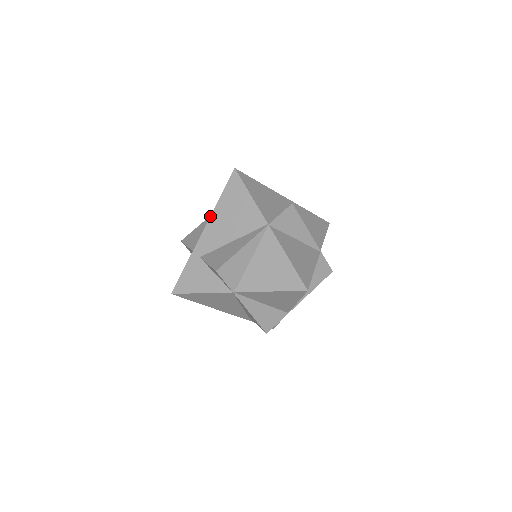
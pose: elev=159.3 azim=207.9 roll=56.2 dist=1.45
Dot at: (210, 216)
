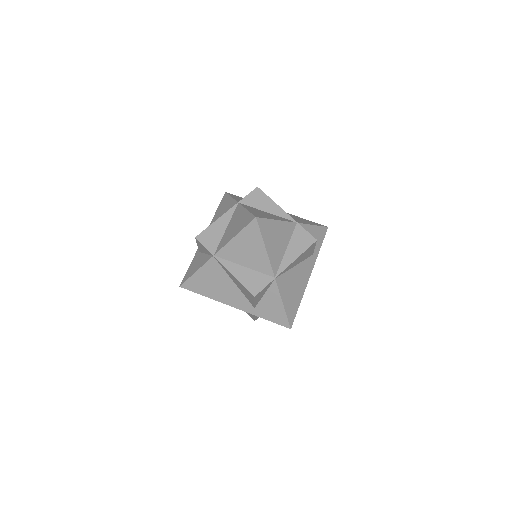
Dot at: occluded
